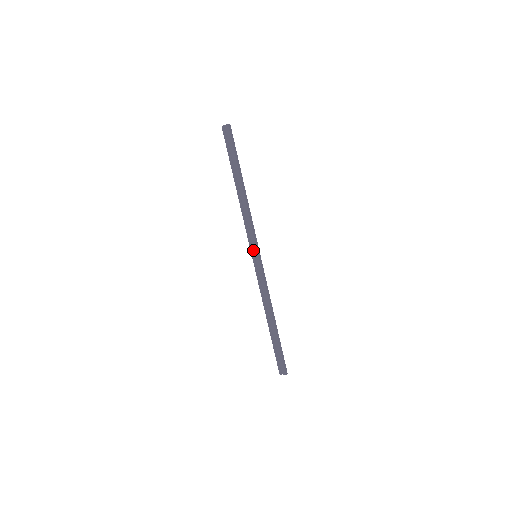
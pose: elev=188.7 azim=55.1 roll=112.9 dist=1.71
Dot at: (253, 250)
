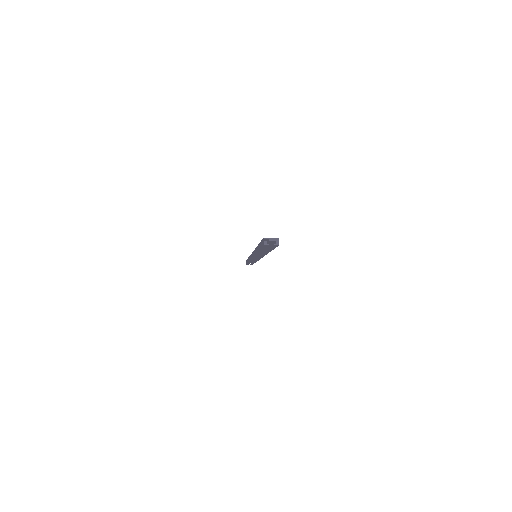
Dot at: occluded
